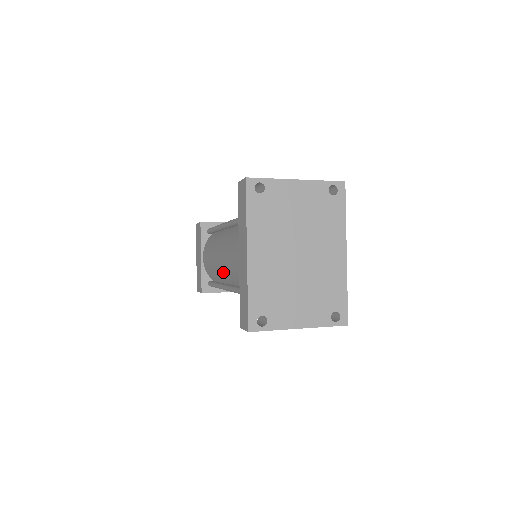
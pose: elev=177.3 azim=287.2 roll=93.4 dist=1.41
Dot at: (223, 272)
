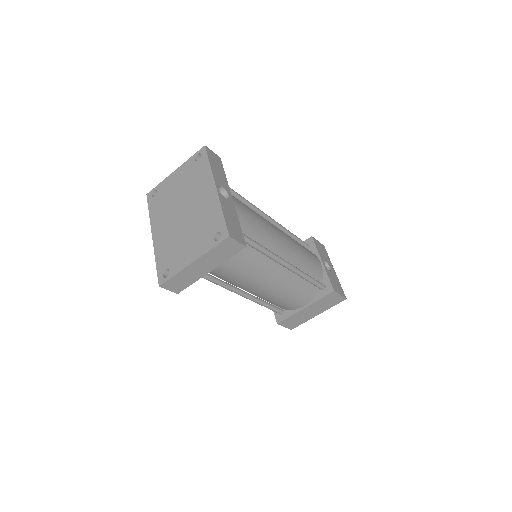
Dot at: occluded
